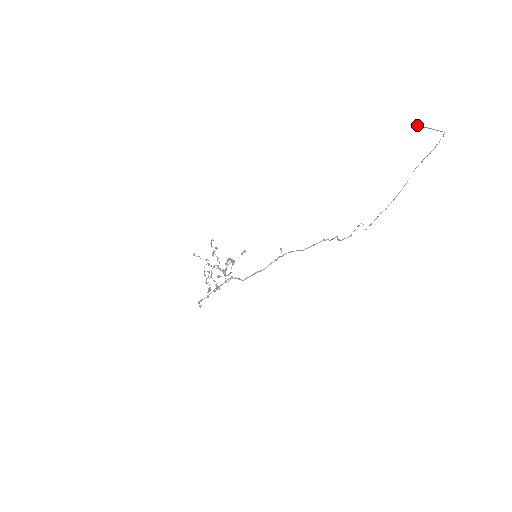
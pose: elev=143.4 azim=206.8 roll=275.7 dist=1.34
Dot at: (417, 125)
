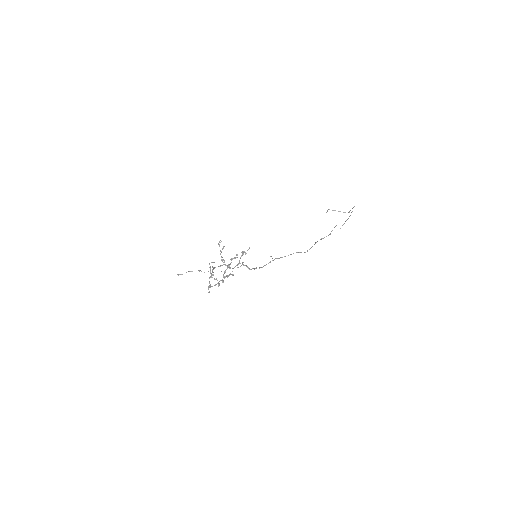
Dot at: occluded
